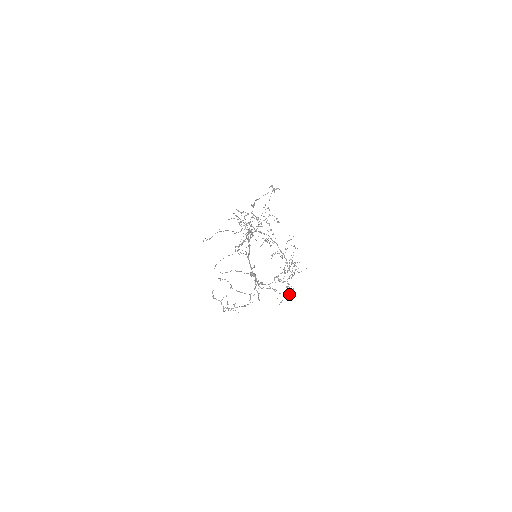
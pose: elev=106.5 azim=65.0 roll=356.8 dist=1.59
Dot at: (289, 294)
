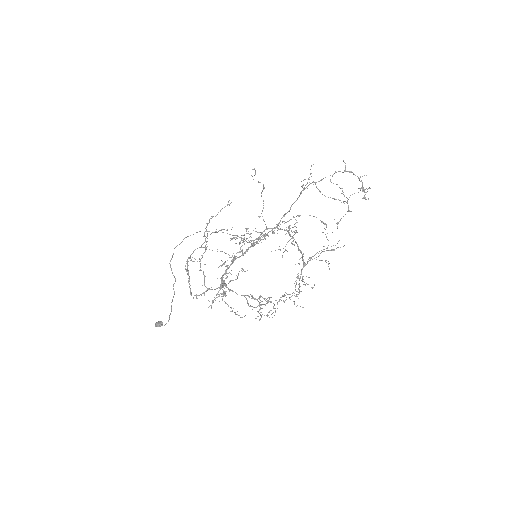
Dot at: occluded
